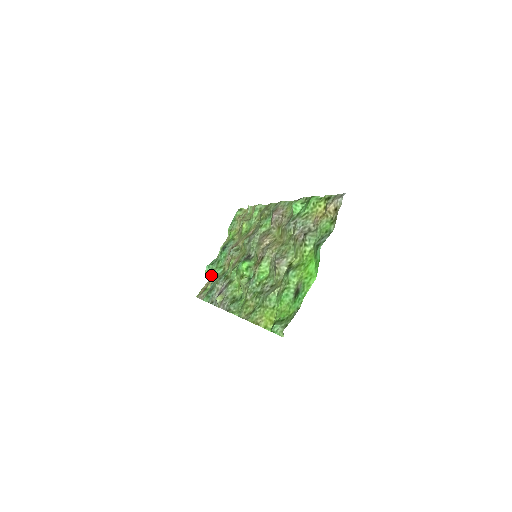
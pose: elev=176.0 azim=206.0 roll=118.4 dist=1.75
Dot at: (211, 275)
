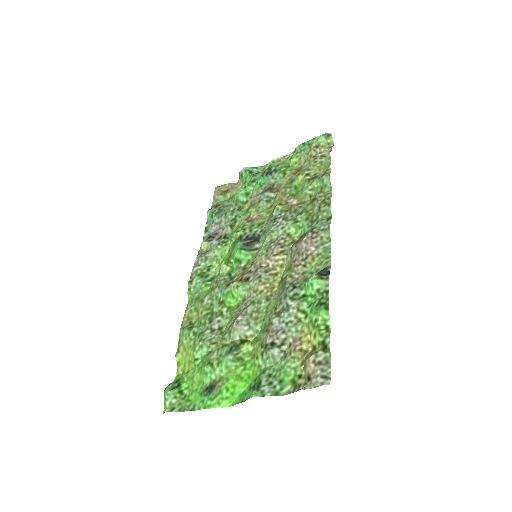
Dot at: (240, 183)
